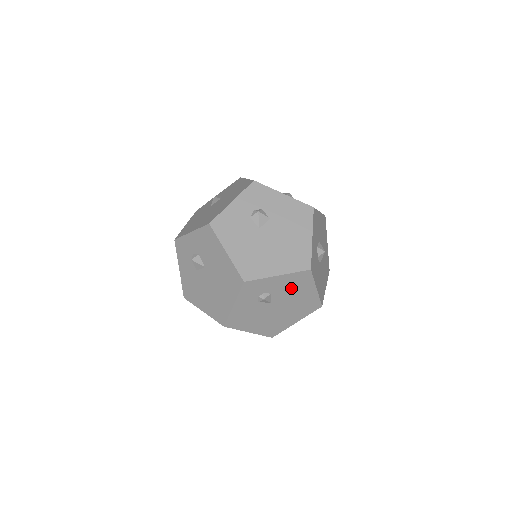
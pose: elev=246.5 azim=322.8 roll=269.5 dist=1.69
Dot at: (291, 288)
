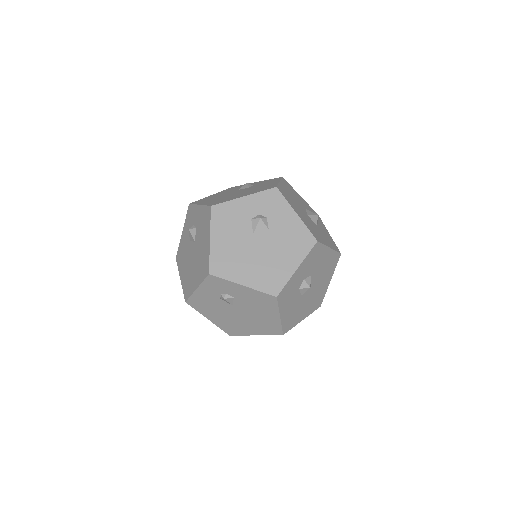
Dot at: (254, 303)
